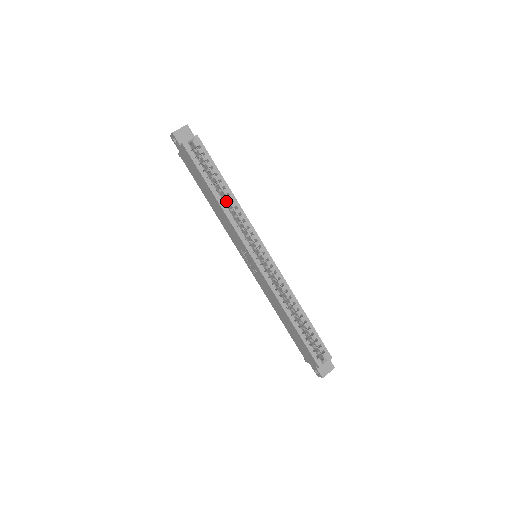
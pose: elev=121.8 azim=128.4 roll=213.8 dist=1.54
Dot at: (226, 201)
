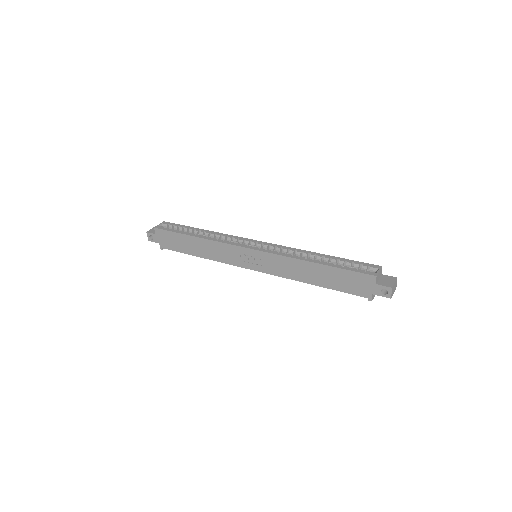
Dot at: occluded
